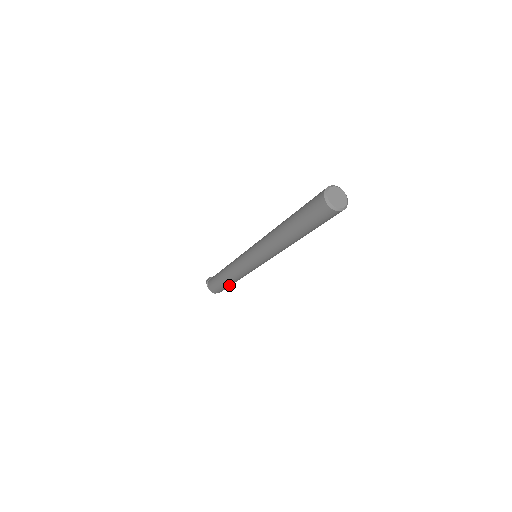
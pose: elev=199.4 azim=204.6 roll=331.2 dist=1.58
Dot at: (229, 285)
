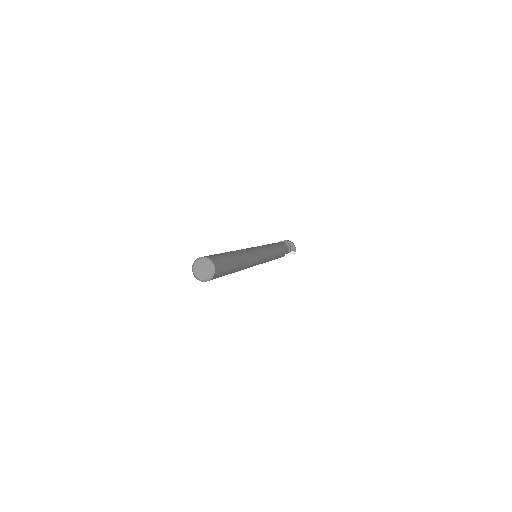
Dot at: occluded
